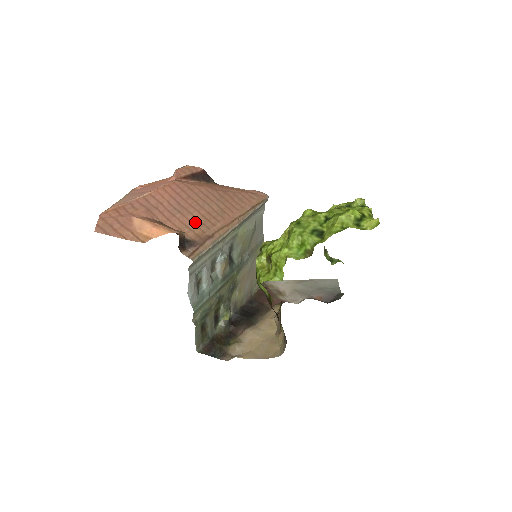
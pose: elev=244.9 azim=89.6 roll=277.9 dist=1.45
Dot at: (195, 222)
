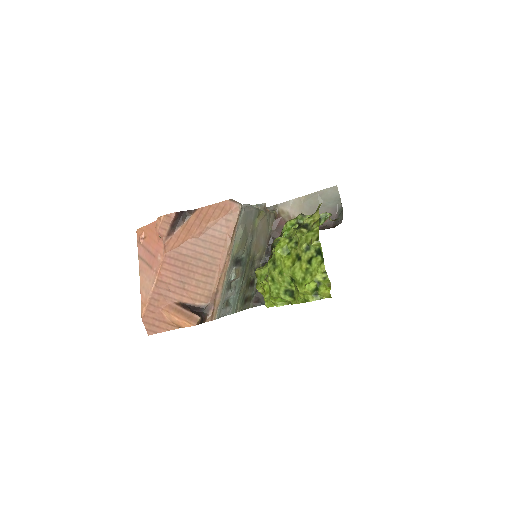
Dot at: (200, 285)
